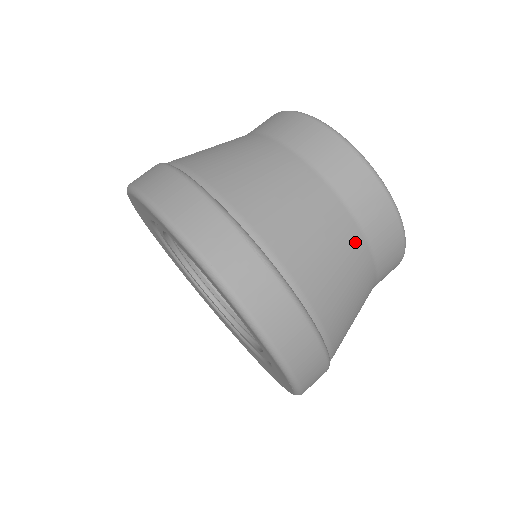
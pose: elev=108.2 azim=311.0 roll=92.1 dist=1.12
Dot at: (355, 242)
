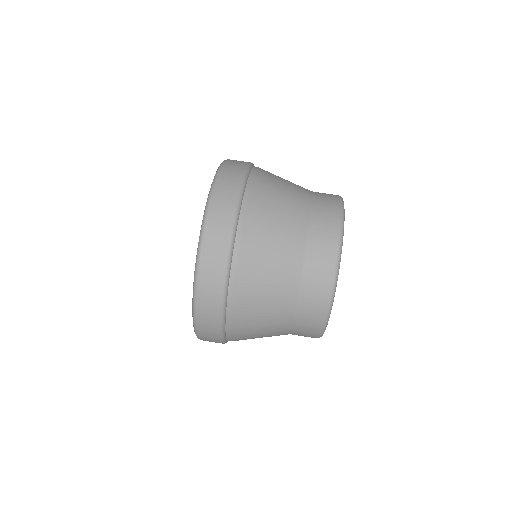
Dot at: (285, 318)
